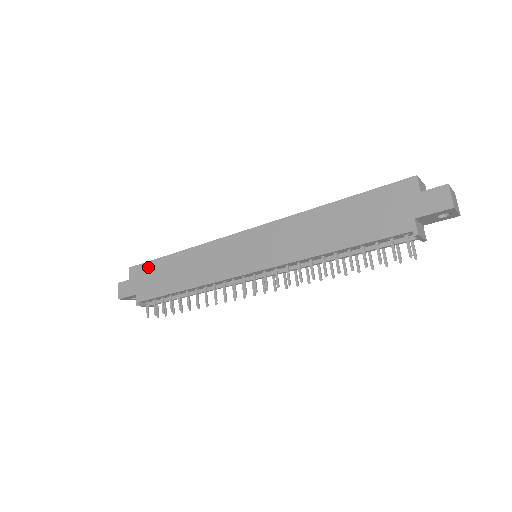
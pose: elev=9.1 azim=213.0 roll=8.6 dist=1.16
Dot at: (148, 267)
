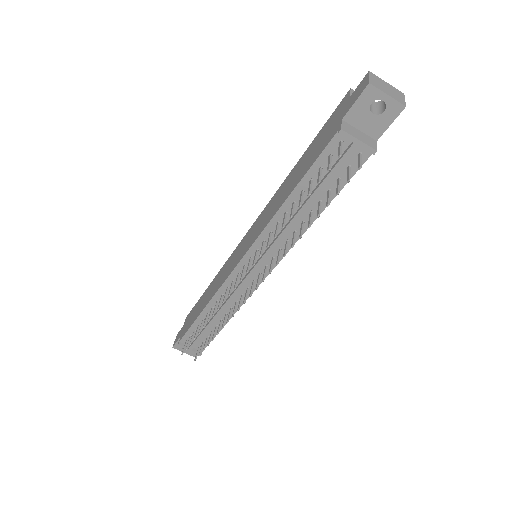
Dot at: (194, 308)
